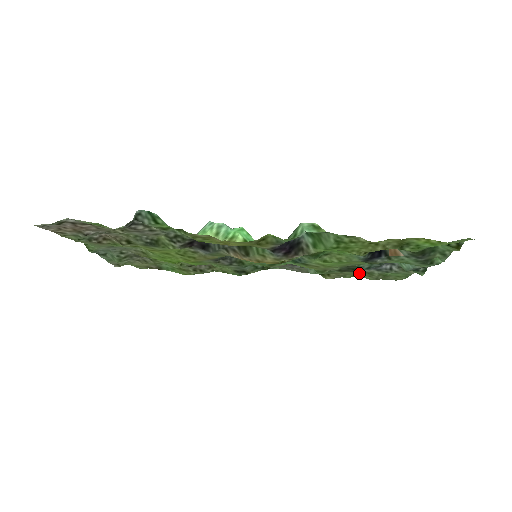
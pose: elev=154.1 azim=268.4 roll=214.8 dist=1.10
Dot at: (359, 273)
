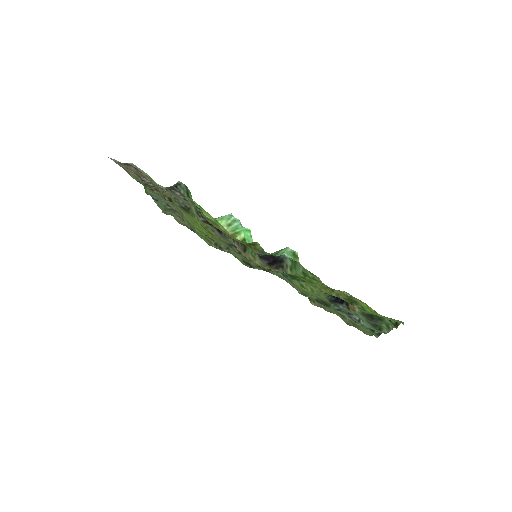
Dot at: (335, 311)
